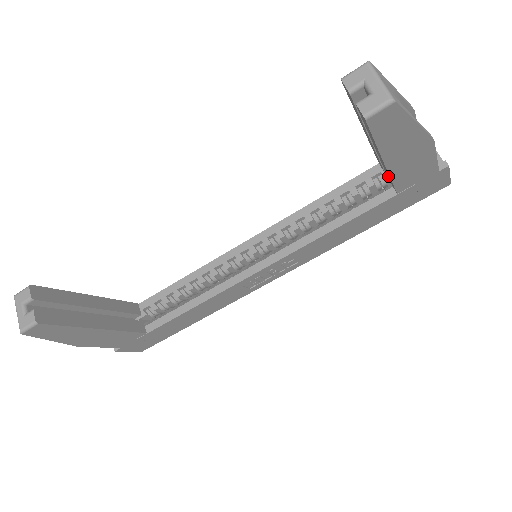
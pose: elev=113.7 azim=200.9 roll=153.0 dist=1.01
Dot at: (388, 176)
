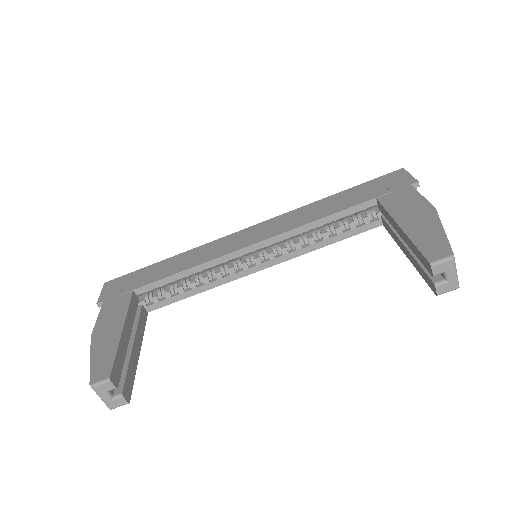
Dot at: (390, 230)
